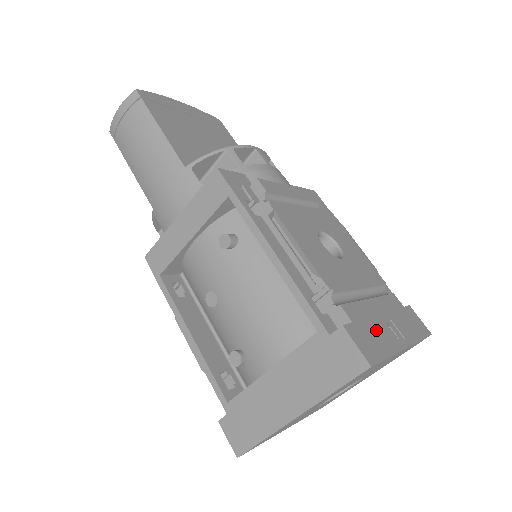
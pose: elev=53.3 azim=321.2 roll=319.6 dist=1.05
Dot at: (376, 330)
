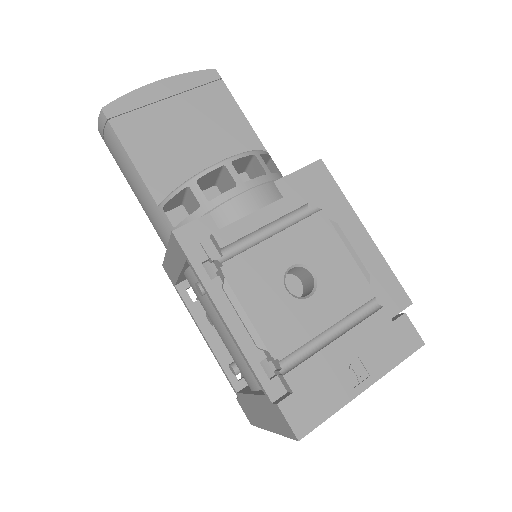
Dot at: (326, 386)
